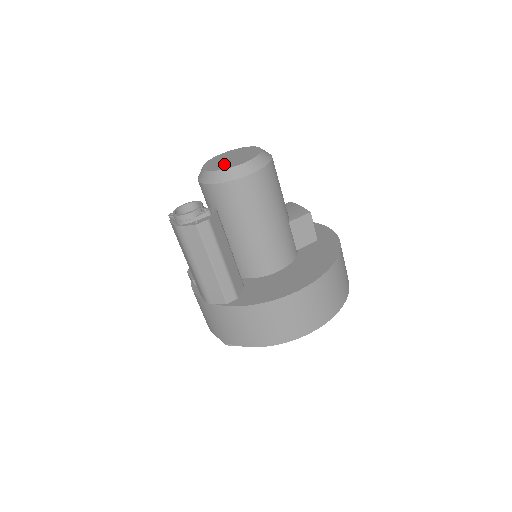
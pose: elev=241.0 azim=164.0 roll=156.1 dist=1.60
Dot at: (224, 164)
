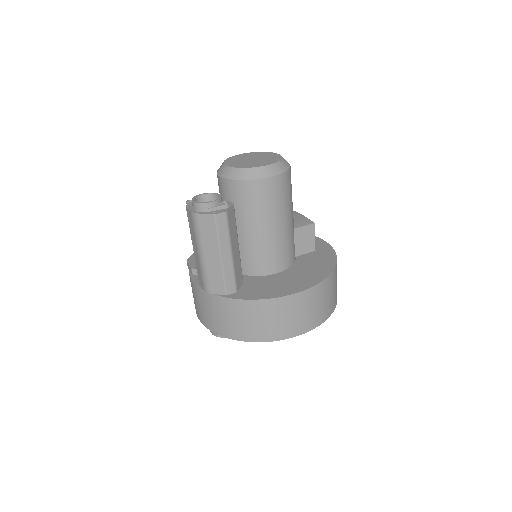
Dot at: (246, 163)
